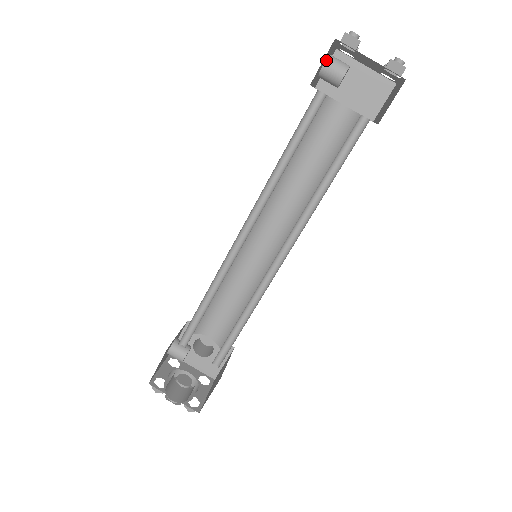
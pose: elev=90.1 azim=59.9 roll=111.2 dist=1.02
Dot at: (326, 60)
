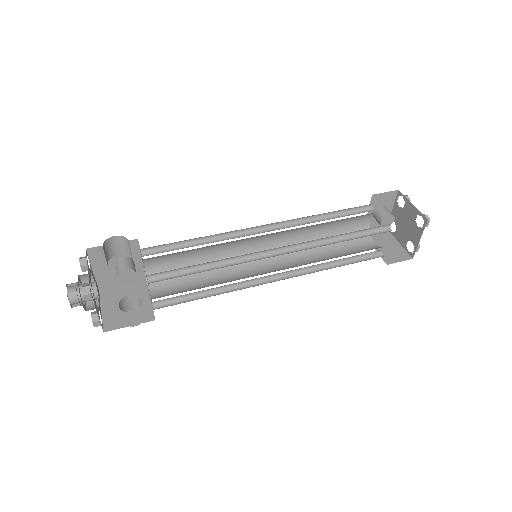
Dot at: (384, 206)
